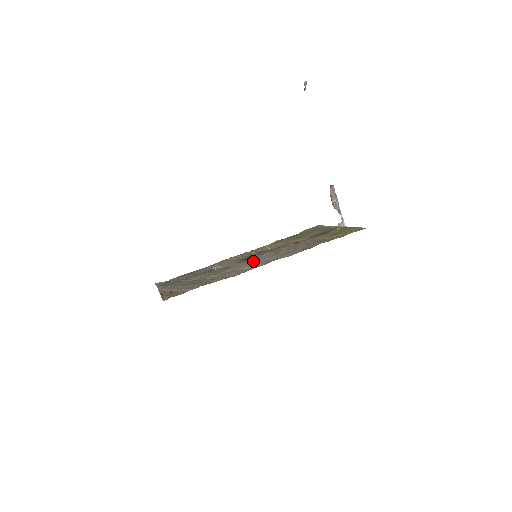
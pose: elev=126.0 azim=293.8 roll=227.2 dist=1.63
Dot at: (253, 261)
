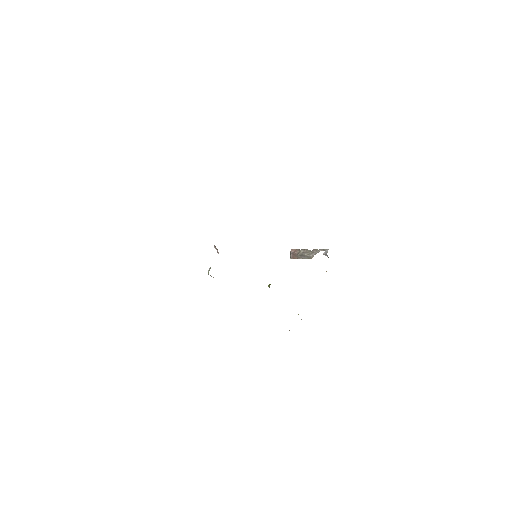
Dot at: occluded
